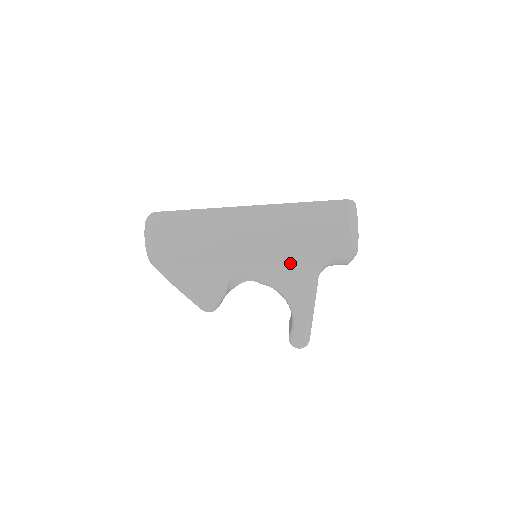
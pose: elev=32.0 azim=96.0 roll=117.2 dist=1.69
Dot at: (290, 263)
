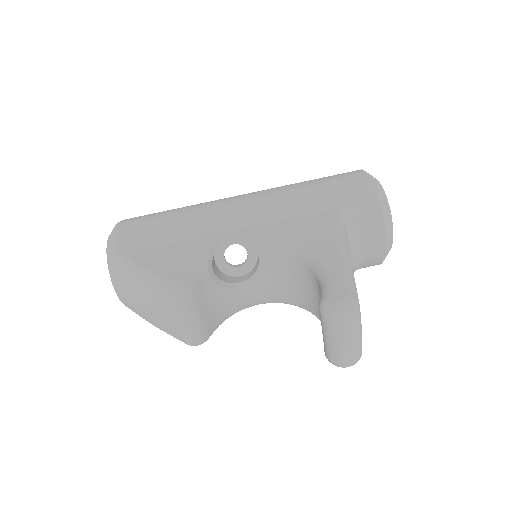
Dot at: (298, 215)
